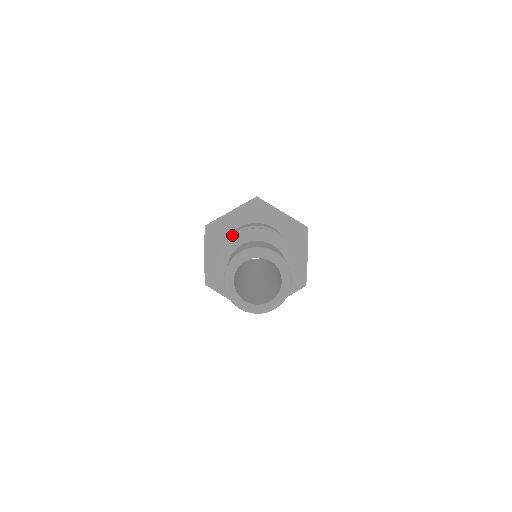
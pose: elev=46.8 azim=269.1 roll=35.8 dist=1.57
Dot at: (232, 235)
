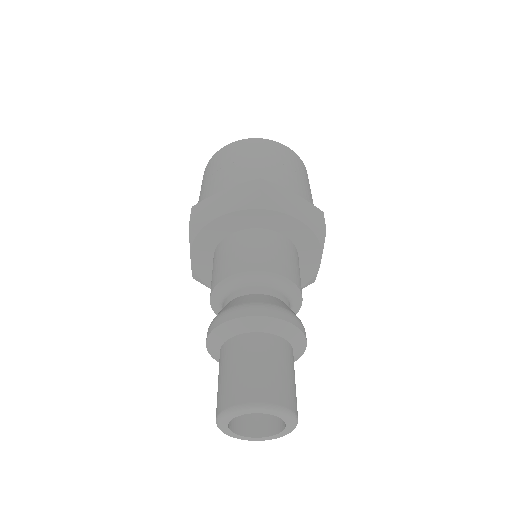
Dot at: (226, 278)
